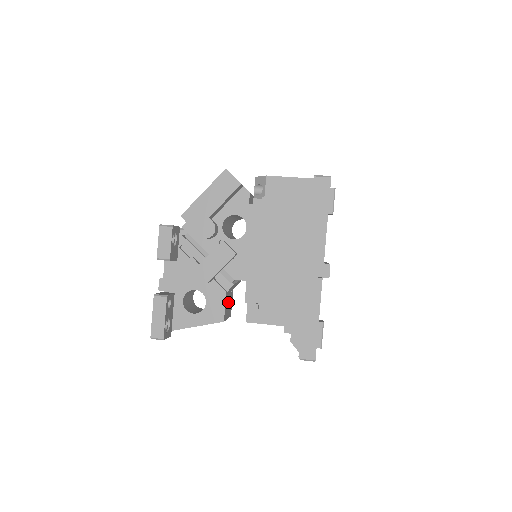
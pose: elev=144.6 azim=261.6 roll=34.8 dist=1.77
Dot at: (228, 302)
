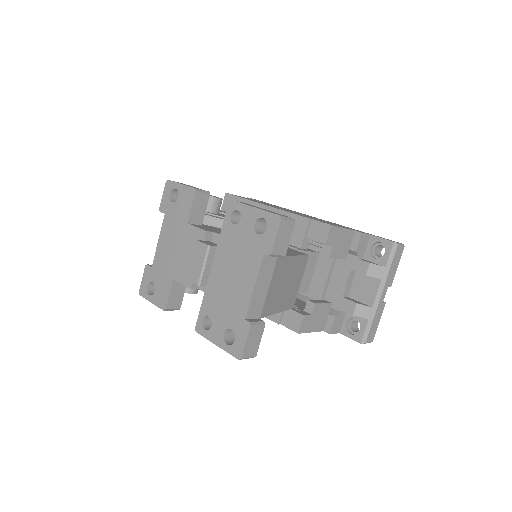
Dot at: occluded
